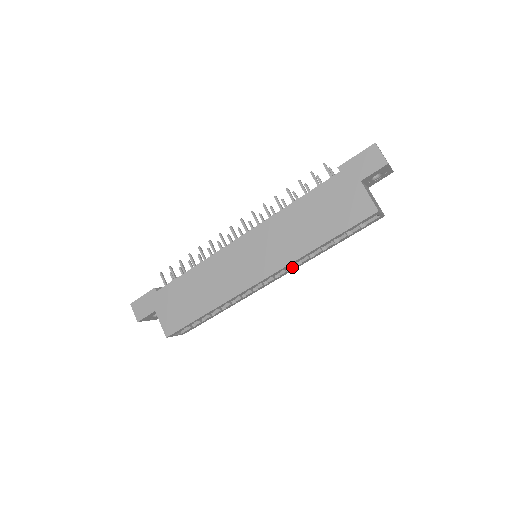
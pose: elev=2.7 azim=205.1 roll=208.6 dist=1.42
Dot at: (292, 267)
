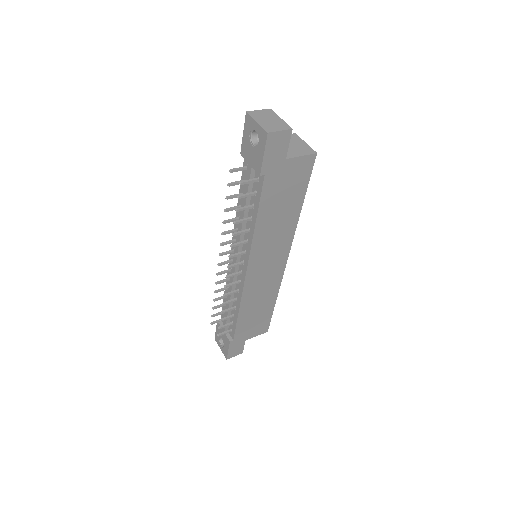
Dot at: occluded
